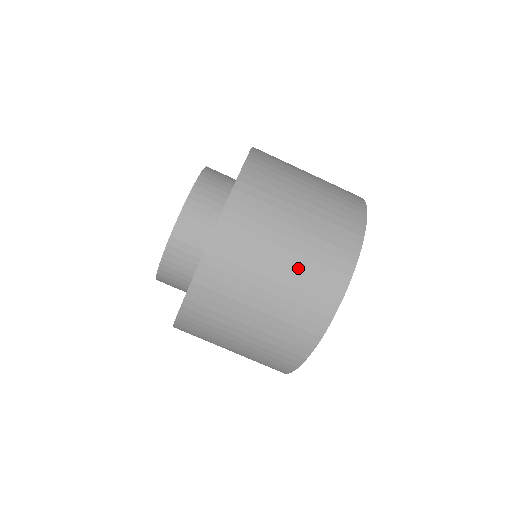
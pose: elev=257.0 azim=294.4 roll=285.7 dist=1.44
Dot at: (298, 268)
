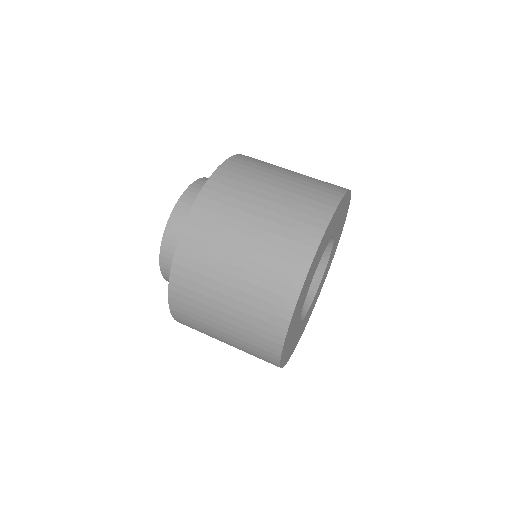
Dot at: (307, 176)
